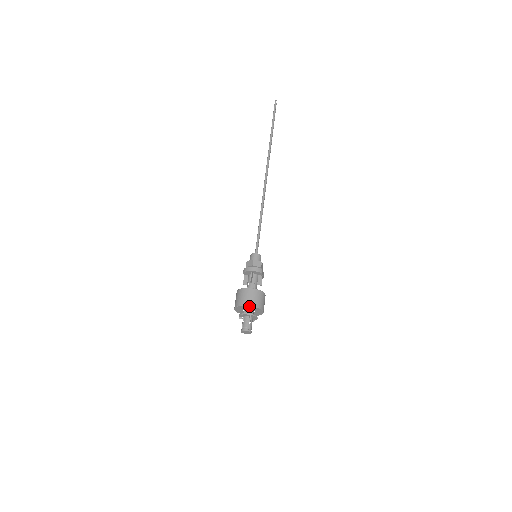
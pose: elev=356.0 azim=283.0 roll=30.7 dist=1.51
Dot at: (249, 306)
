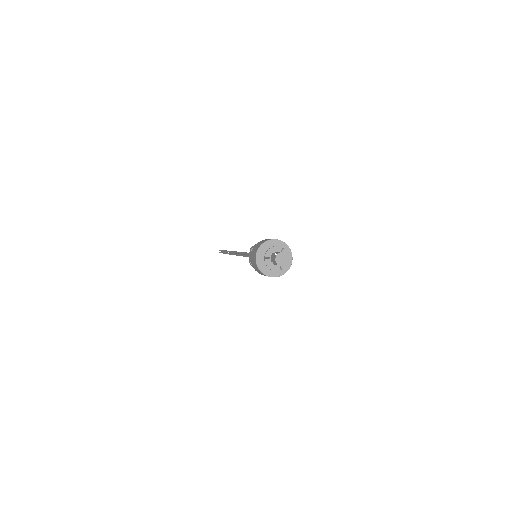
Dot at: (279, 241)
